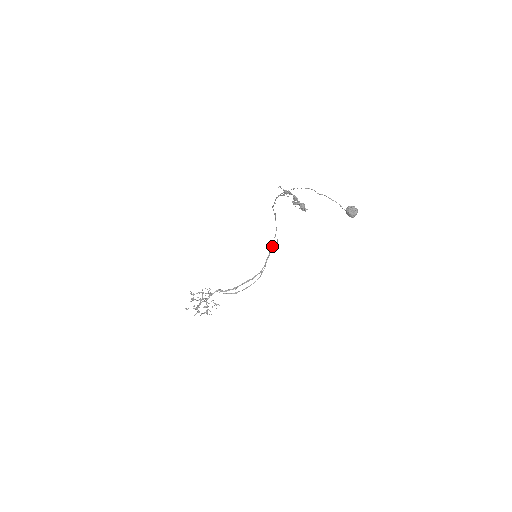
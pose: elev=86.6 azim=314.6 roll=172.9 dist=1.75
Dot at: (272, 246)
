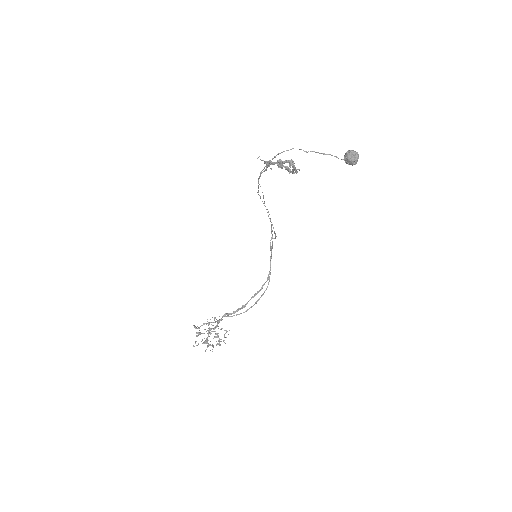
Dot at: occluded
